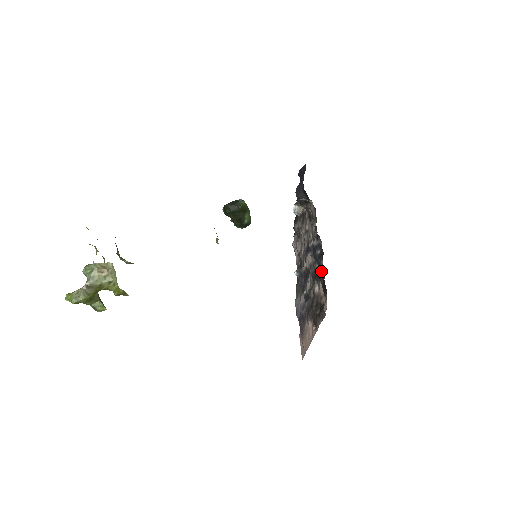
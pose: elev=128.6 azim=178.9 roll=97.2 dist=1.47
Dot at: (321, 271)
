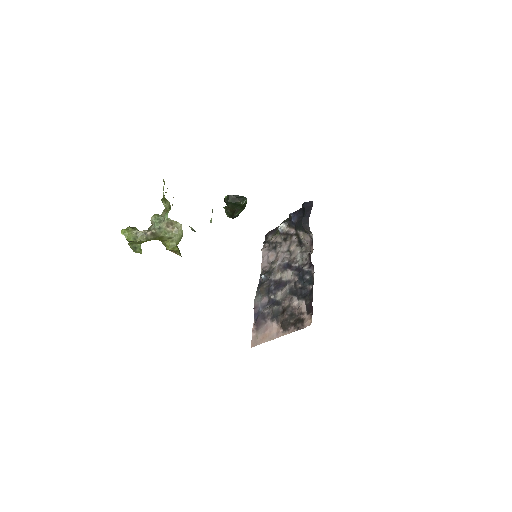
Dot at: (307, 293)
